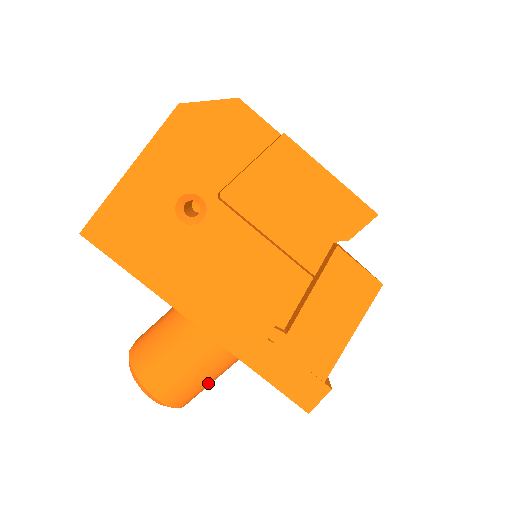
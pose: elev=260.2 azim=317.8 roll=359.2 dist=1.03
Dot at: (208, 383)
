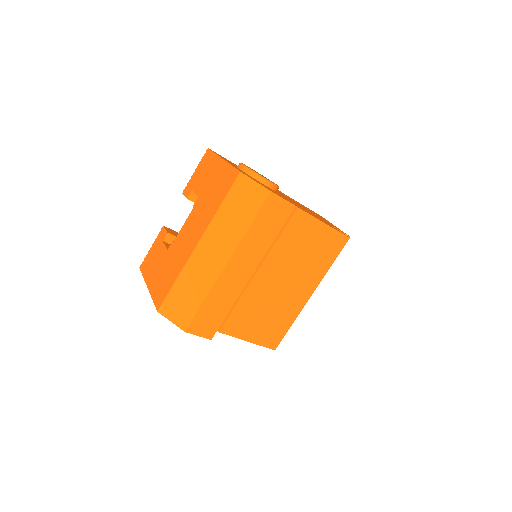
Dot at: occluded
